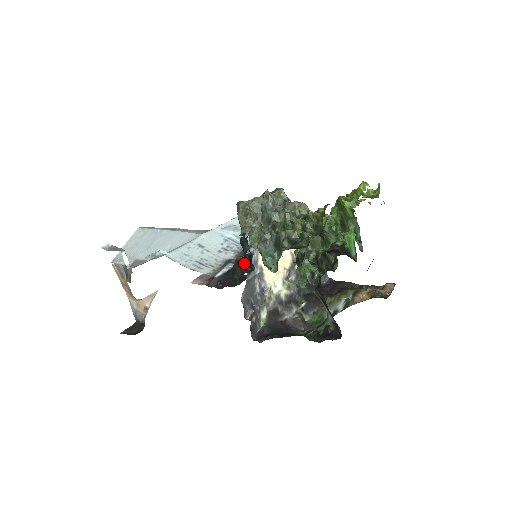
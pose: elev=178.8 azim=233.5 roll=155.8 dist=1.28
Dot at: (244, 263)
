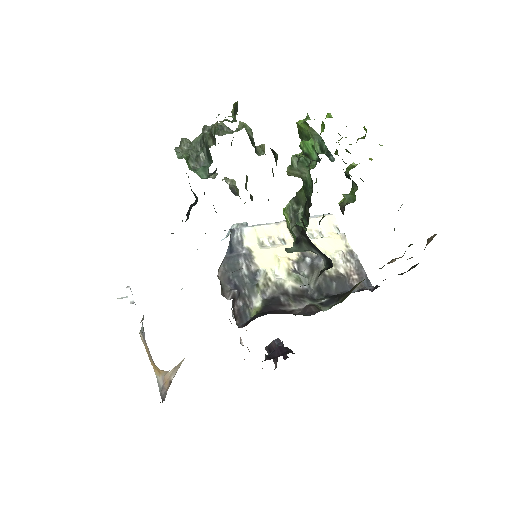
Dot at: (193, 203)
